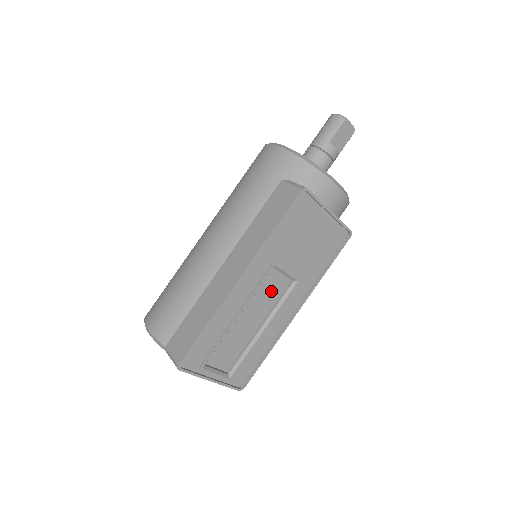
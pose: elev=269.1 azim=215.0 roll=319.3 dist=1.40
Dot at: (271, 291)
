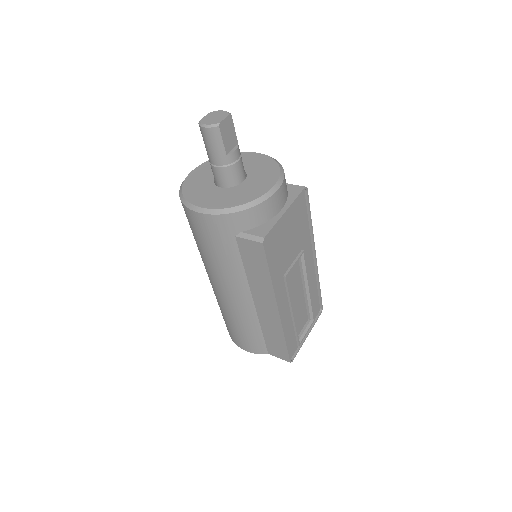
Dot at: (294, 276)
